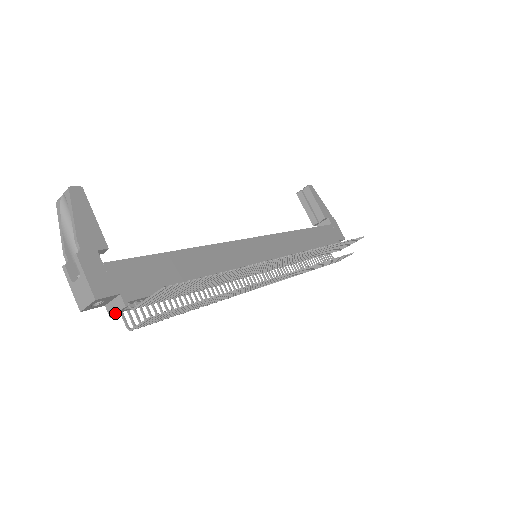
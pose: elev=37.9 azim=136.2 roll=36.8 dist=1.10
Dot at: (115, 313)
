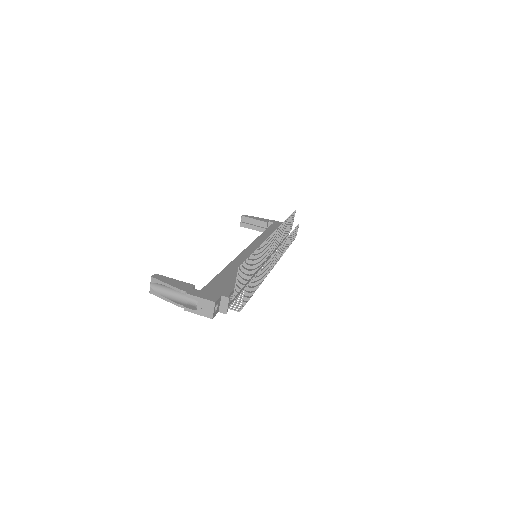
Dot at: (227, 308)
